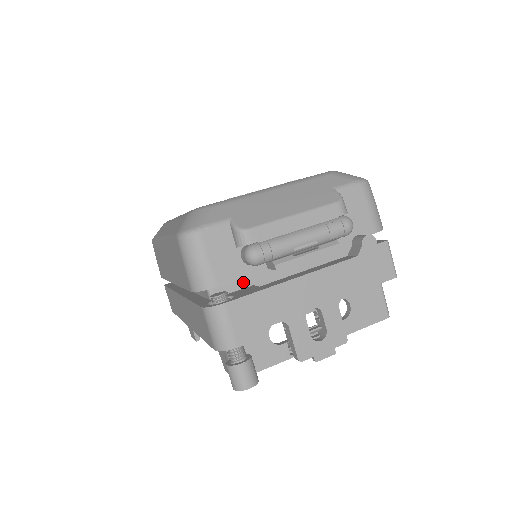
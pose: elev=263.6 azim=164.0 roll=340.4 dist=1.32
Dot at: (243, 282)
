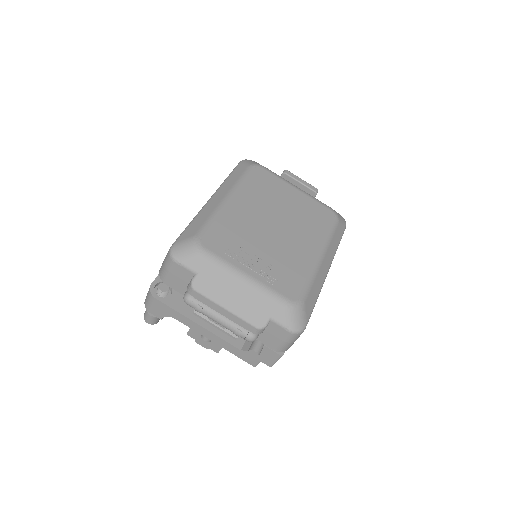
Dot at: occluded
